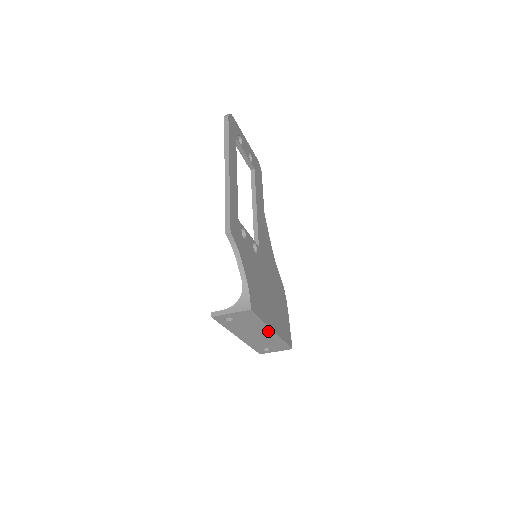
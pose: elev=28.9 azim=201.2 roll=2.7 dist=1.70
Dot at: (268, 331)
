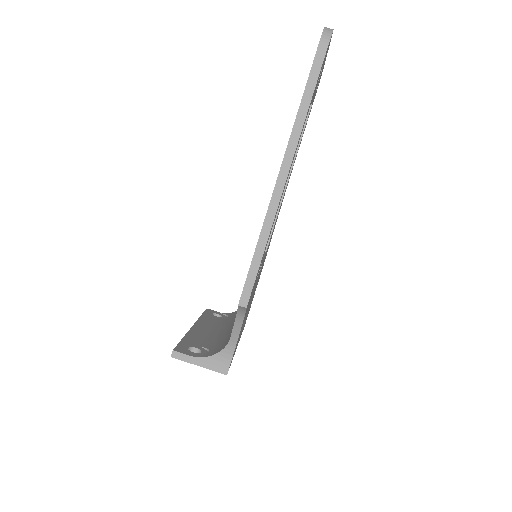
Dot at: occluded
